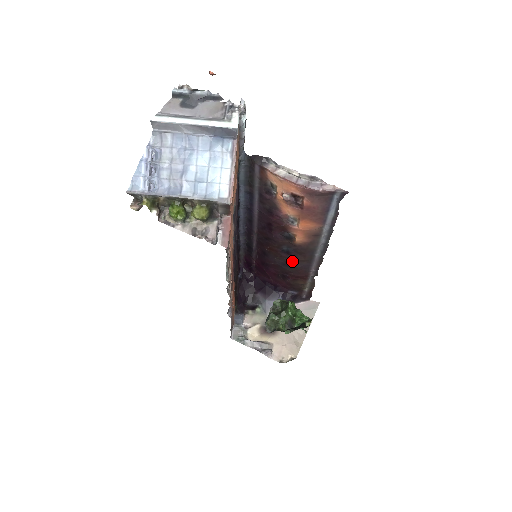
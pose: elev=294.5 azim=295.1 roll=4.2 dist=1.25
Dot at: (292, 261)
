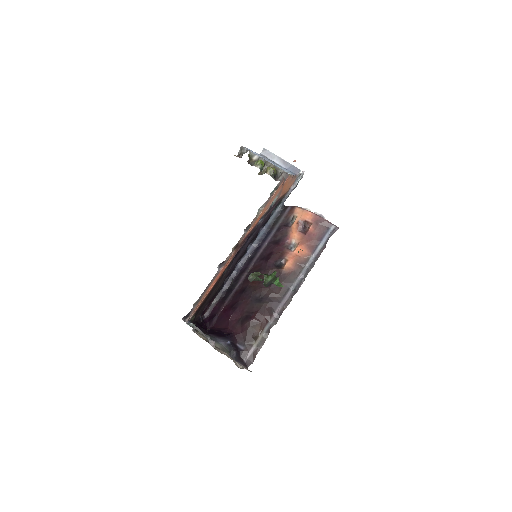
Dot at: (266, 295)
